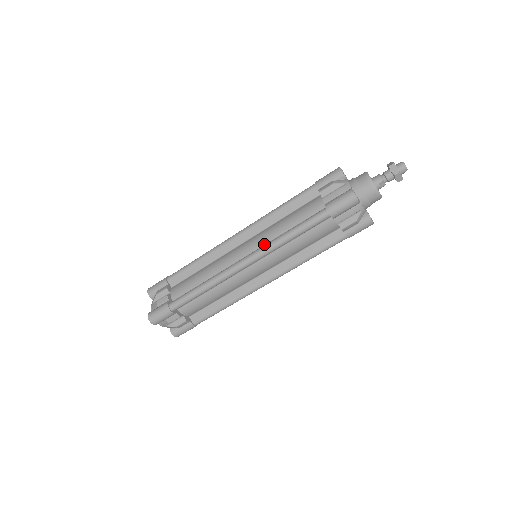
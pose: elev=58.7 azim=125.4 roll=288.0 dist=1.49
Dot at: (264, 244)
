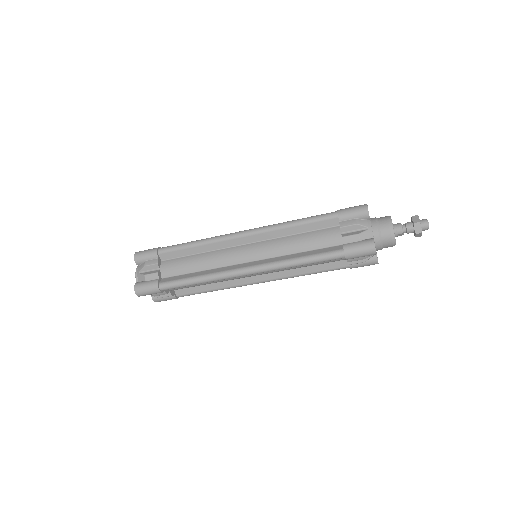
Dot at: (270, 257)
